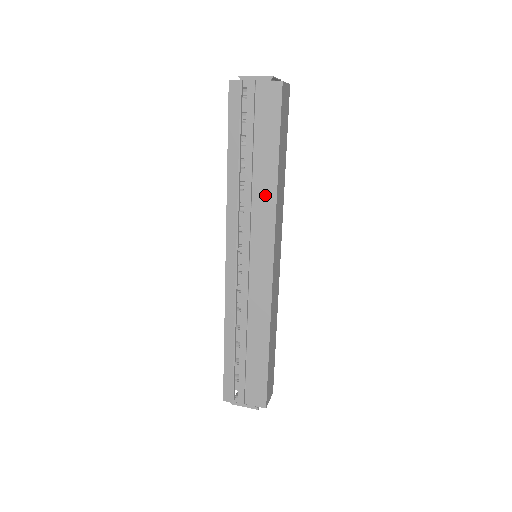
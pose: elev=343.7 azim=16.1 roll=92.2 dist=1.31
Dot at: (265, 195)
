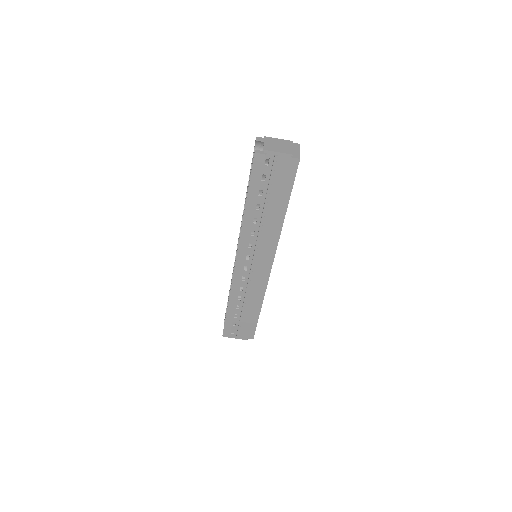
Dot at: (273, 228)
